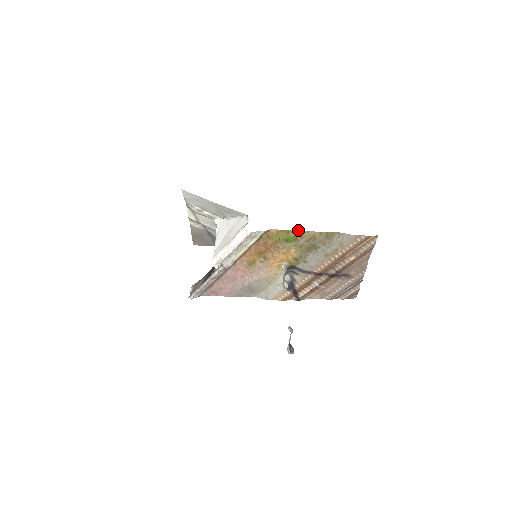
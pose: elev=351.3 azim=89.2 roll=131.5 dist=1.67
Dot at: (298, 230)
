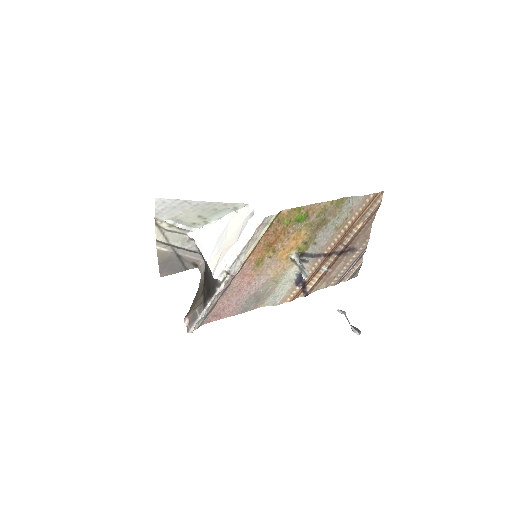
Dot at: occluded
